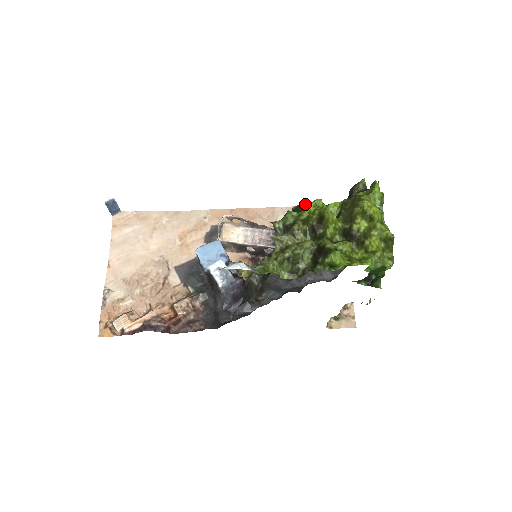
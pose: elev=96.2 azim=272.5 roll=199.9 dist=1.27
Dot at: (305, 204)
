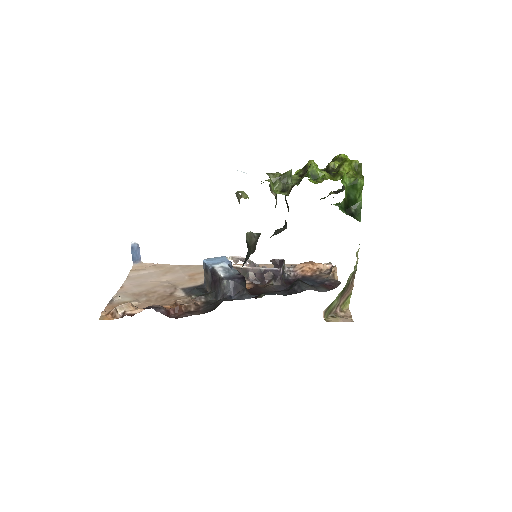
Dot at: occluded
